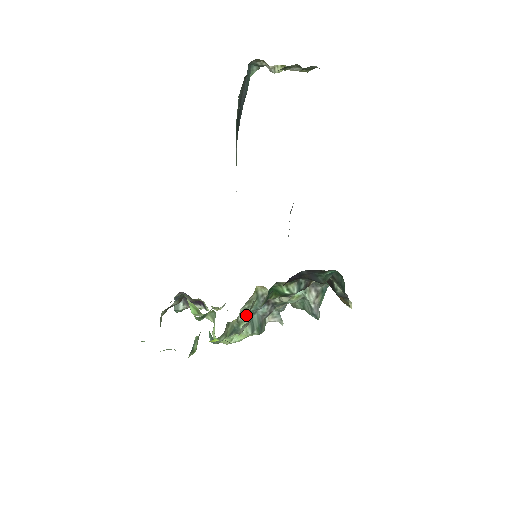
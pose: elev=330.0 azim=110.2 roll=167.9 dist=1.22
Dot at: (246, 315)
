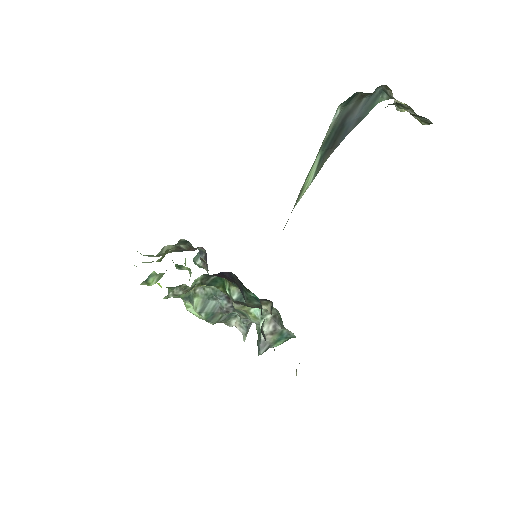
Dot at: (205, 293)
